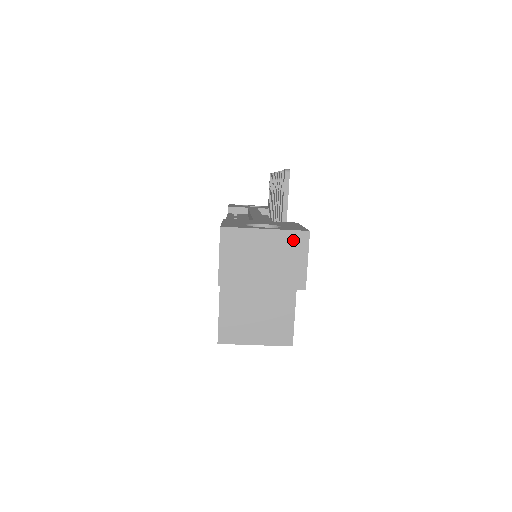
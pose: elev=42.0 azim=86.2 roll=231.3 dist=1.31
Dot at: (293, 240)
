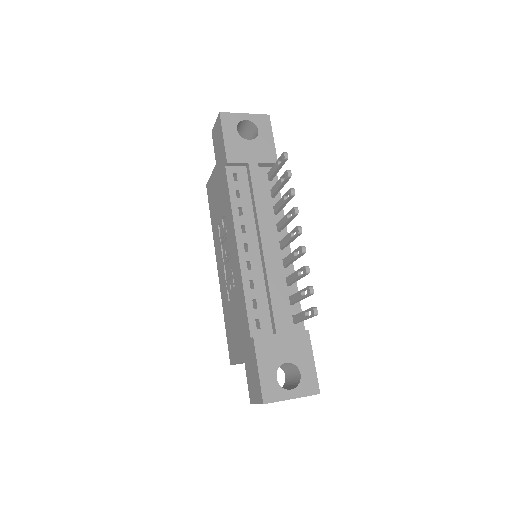
Dot at: occluded
